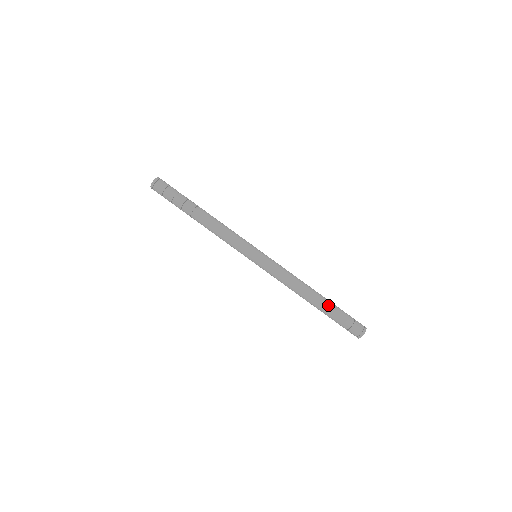
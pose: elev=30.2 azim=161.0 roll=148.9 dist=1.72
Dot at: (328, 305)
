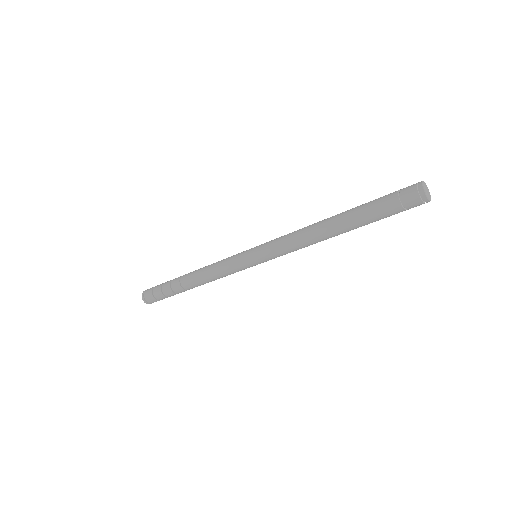
Dot at: (354, 209)
